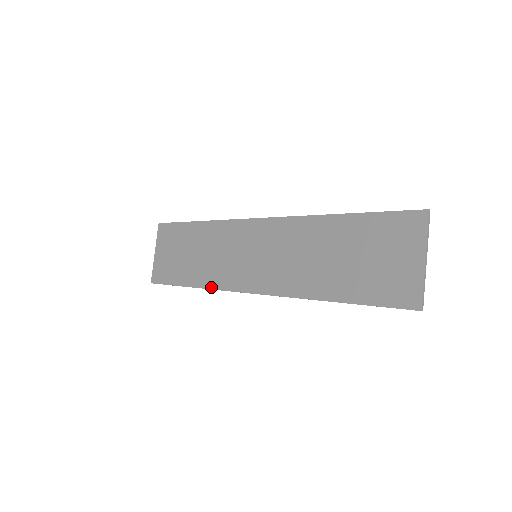
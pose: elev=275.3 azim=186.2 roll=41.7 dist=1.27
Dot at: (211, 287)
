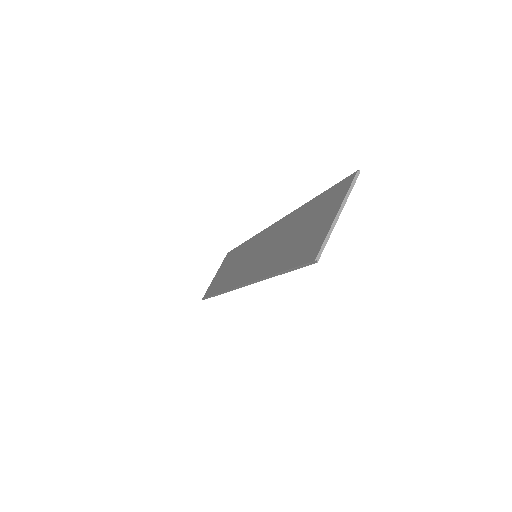
Dot at: (224, 290)
